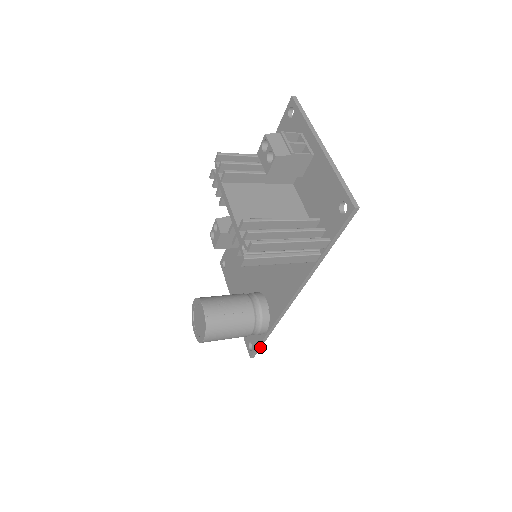
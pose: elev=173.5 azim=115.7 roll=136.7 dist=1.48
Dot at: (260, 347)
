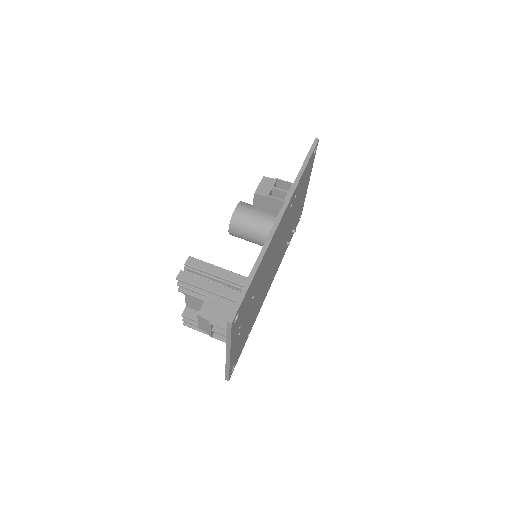
Dot at: occluded
